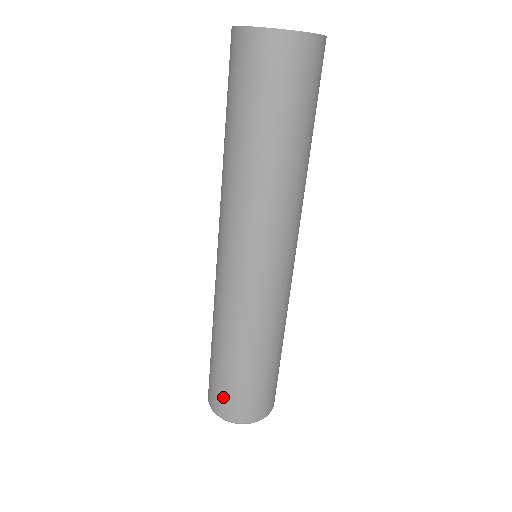
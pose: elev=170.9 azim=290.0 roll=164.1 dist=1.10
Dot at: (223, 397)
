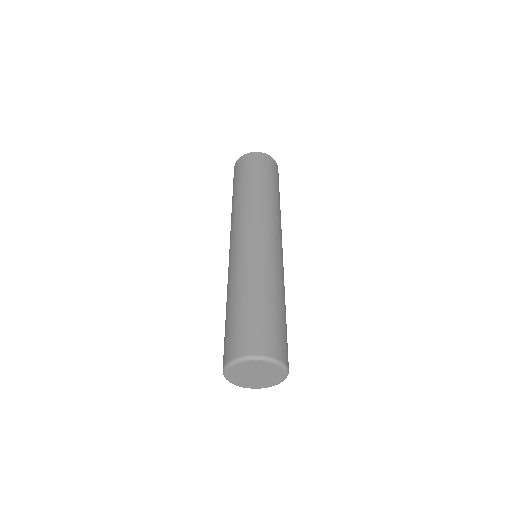
Dot at: (227, 342)
